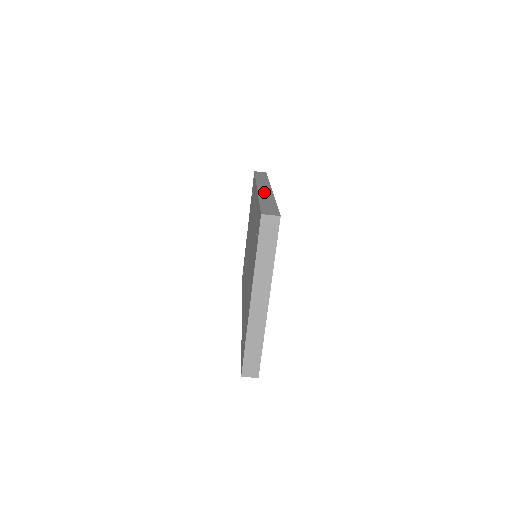
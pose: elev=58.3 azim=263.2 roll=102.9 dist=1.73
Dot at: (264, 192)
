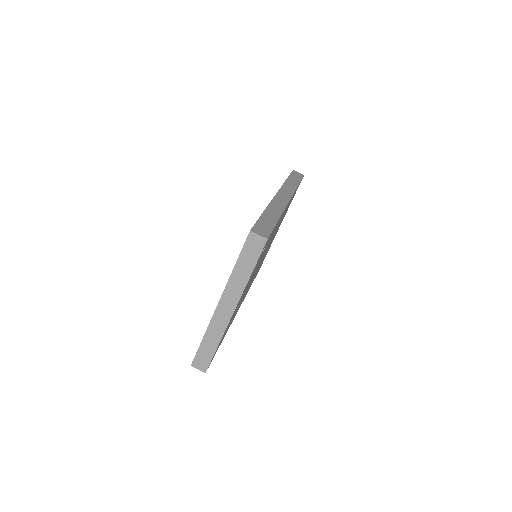
Dot at: (278, 202)
